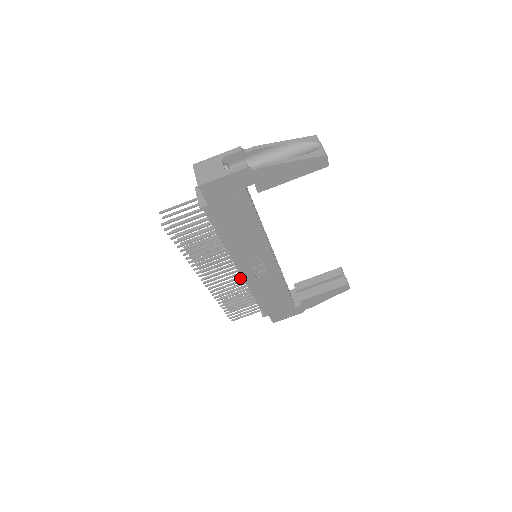
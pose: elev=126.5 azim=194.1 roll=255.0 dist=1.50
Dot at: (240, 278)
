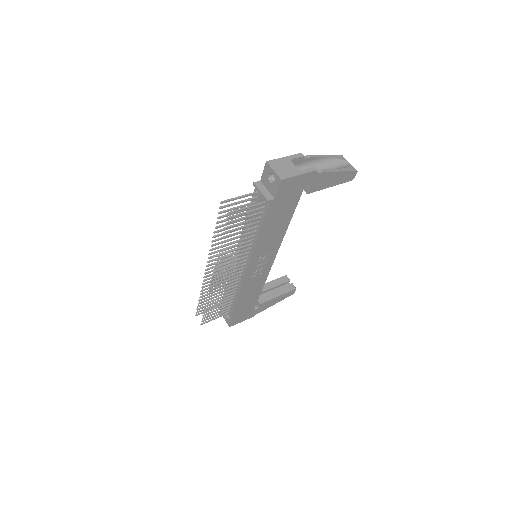
Dot at: occluded
